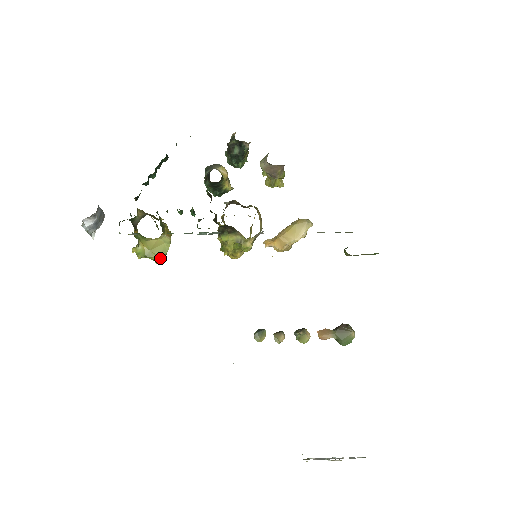
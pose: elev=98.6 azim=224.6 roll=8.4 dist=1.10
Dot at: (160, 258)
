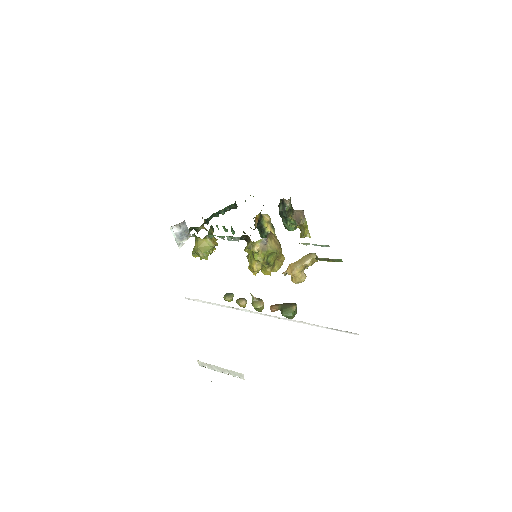
Dot at: (202, 254)
